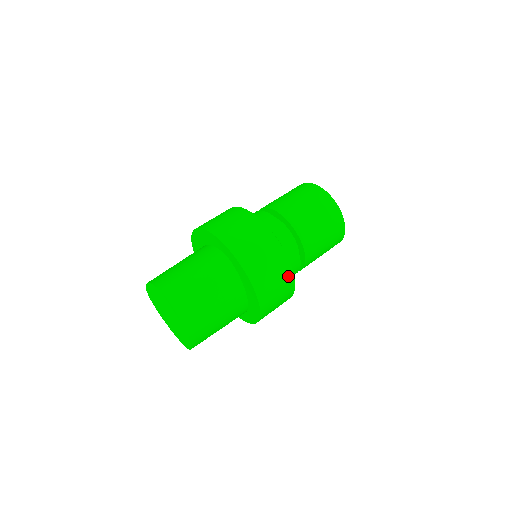
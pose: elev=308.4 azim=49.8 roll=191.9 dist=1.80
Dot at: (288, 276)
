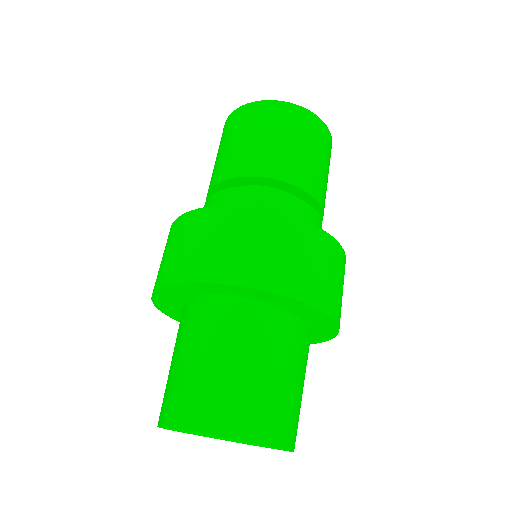
Dot at: (324, 242)
